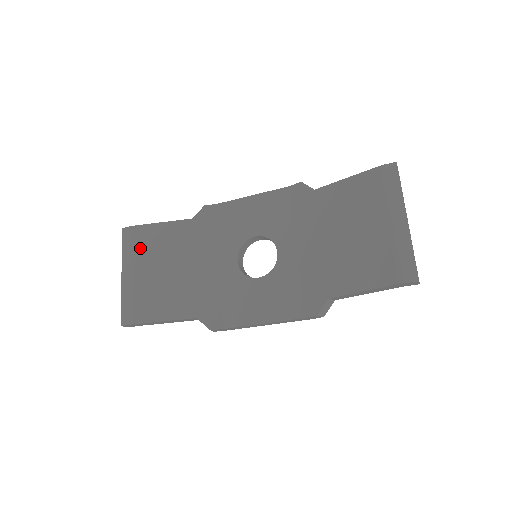
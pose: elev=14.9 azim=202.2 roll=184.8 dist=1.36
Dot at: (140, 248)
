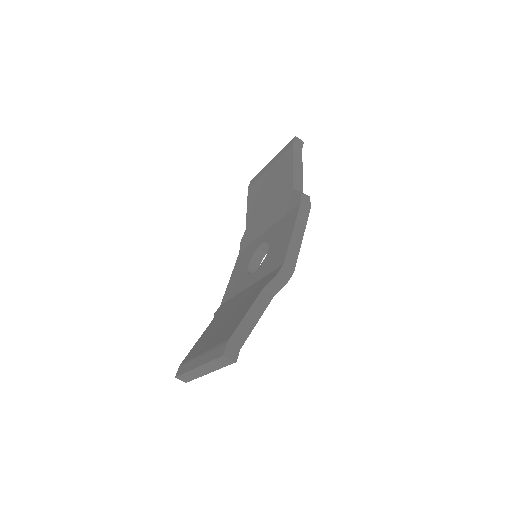
Dot at: (195, 353)
